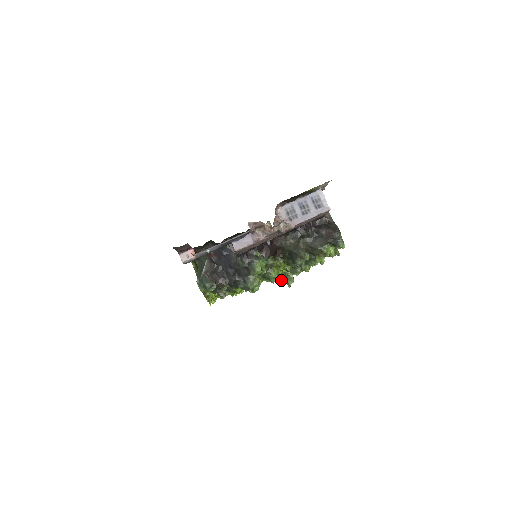
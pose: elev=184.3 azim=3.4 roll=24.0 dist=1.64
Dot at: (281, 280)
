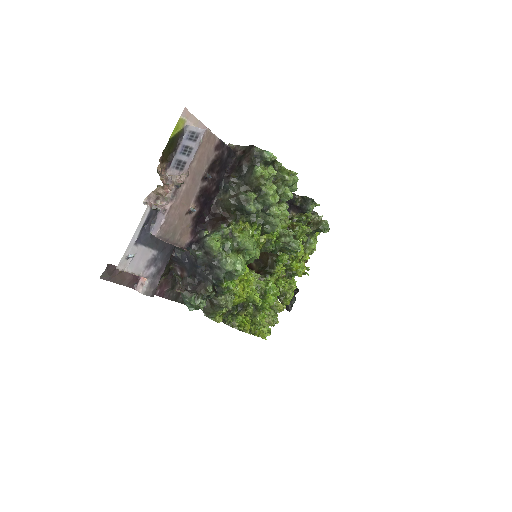
Dot at: (288, 253)
